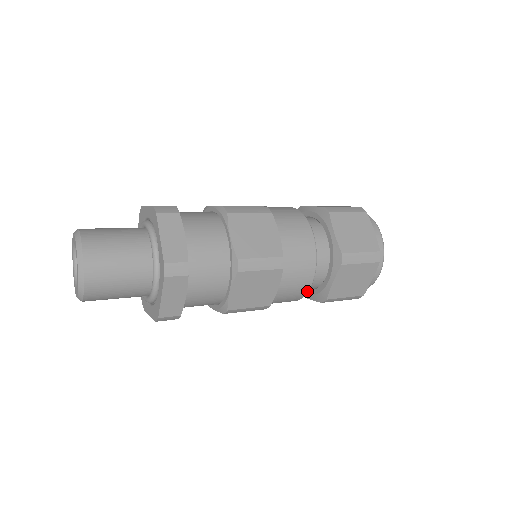
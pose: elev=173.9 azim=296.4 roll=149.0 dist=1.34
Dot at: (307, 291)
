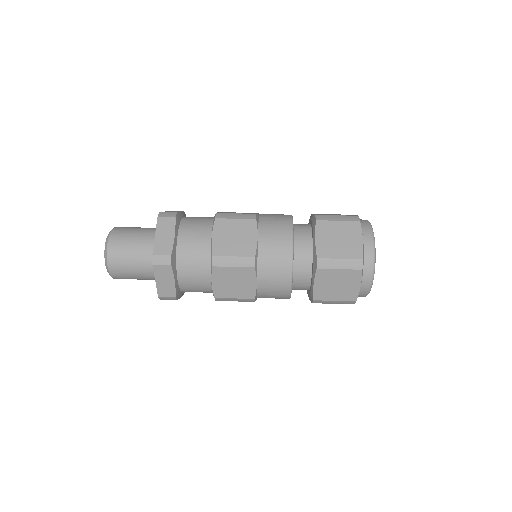
Dot at: occluded
